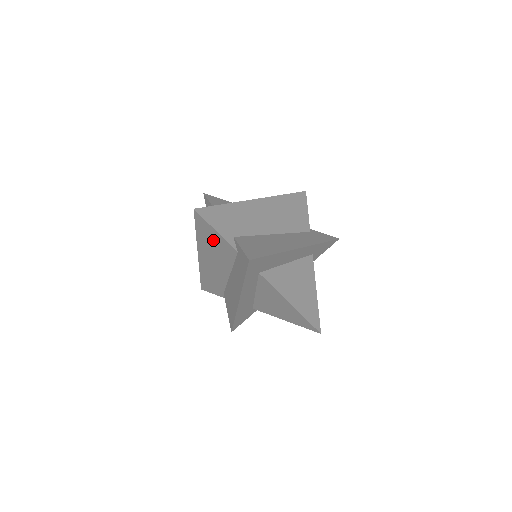
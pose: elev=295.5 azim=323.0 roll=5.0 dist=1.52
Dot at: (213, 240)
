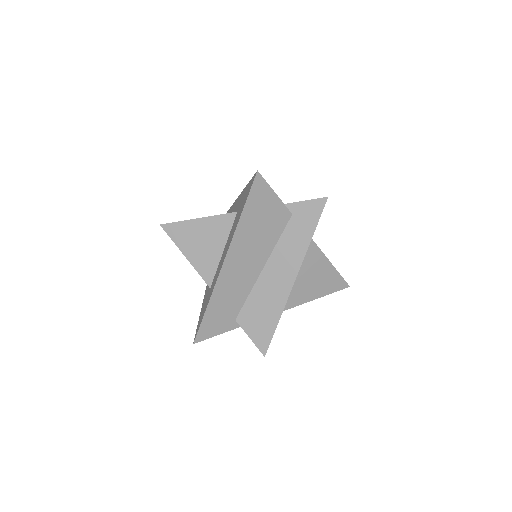
Dot at: occluded
